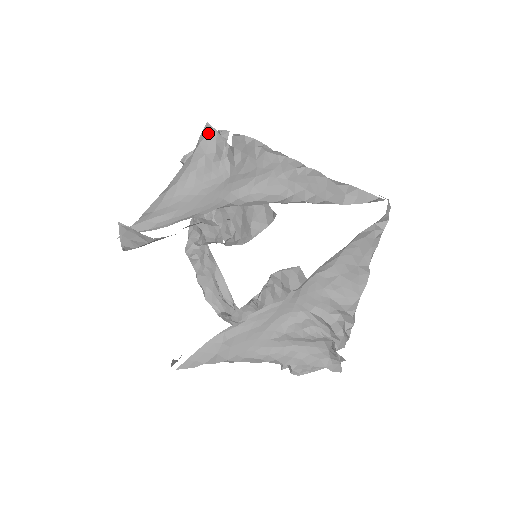
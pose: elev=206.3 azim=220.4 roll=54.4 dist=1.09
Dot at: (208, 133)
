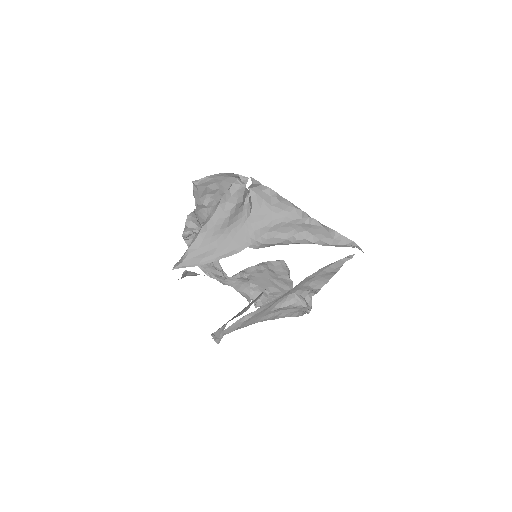
Dot at: (239, 188)
